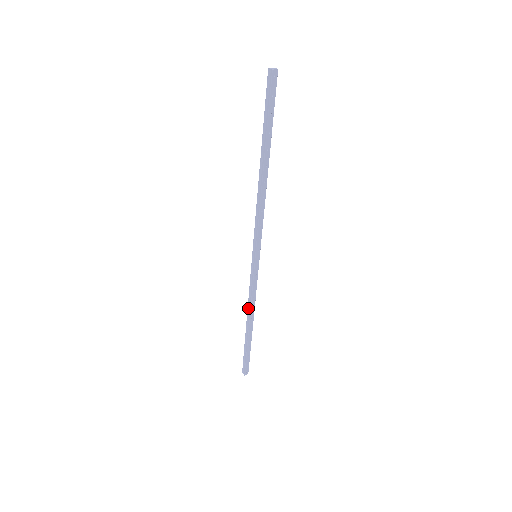
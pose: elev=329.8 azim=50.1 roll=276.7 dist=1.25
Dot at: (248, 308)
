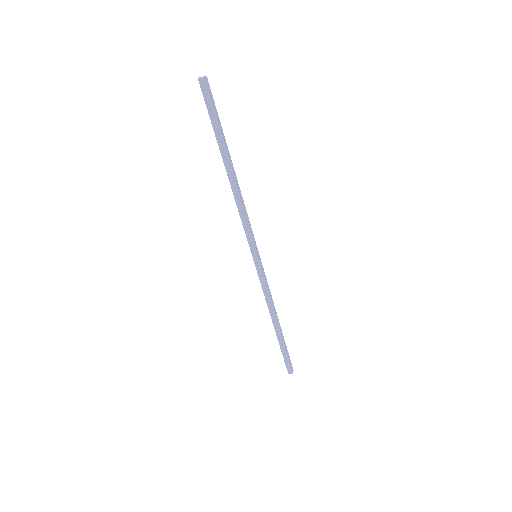
Dot at: (269, 306)
